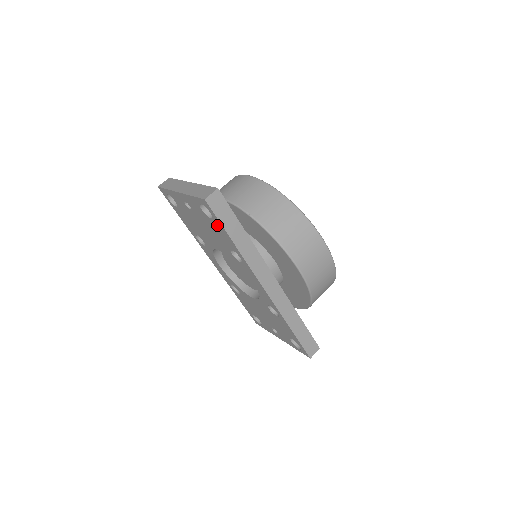
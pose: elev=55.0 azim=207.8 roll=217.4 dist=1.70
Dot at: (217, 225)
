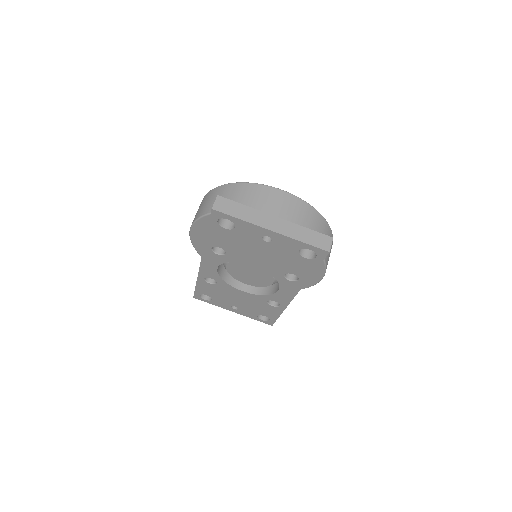
Dot at: (308, 263)
